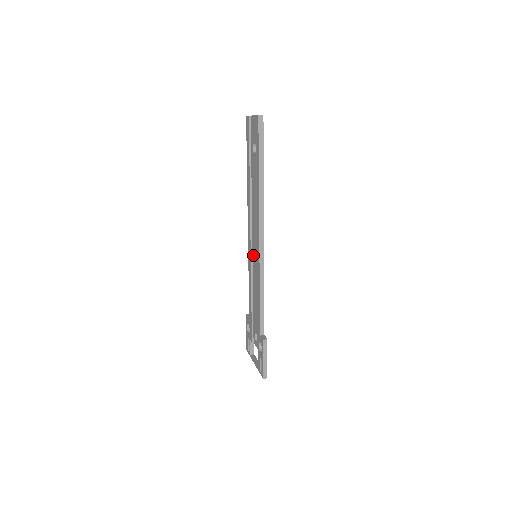
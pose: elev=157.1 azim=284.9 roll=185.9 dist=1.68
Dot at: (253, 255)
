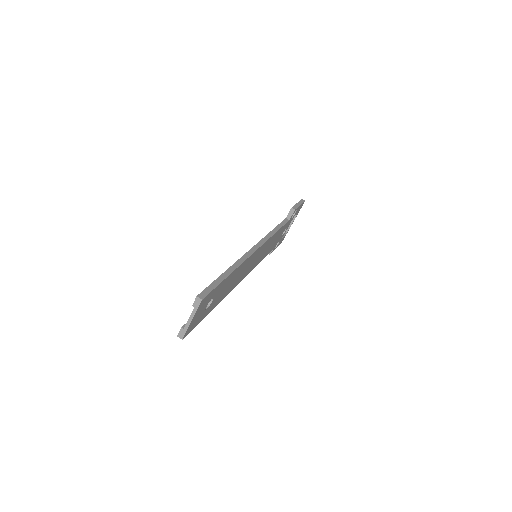
Dot at: occluded
